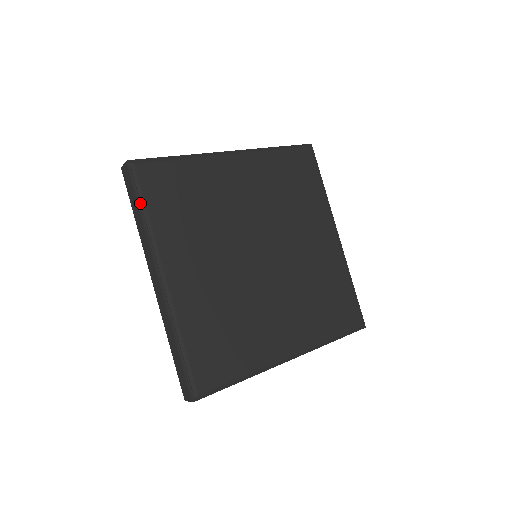
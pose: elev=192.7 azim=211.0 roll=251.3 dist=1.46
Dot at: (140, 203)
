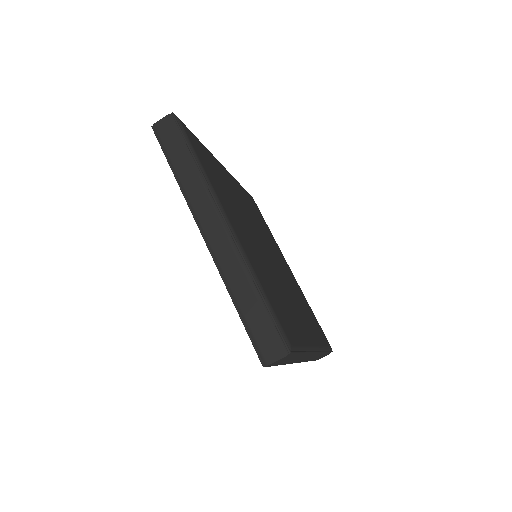
Dot at: (191, 149)
